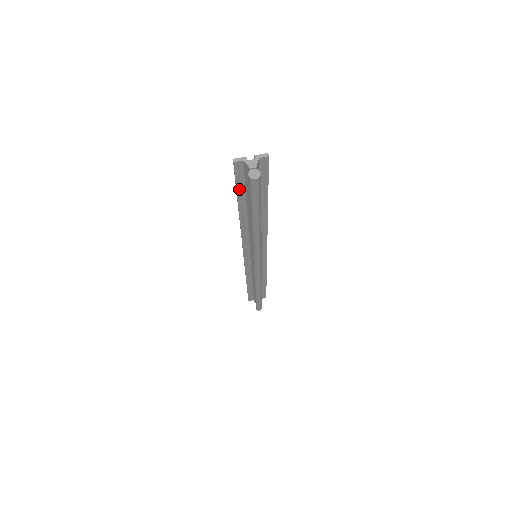
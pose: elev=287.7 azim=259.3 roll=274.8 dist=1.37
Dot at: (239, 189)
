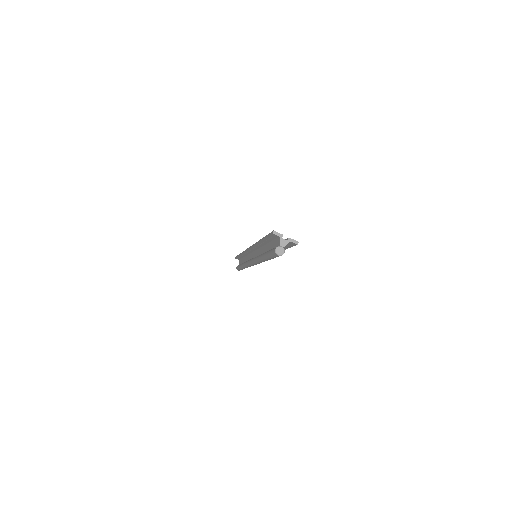
Dot at: (268, 238)
